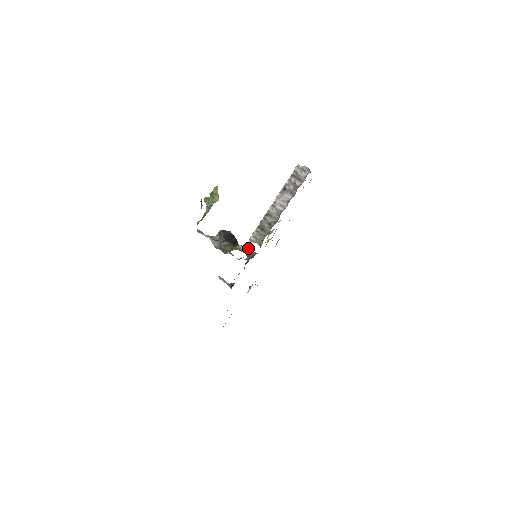
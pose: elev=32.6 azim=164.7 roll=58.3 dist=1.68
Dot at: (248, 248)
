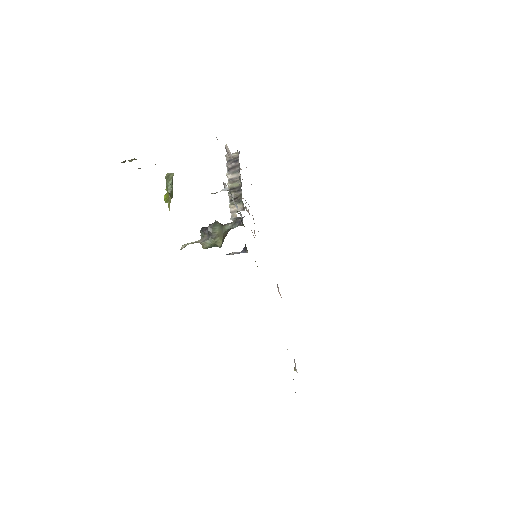
Dot at: (235, 219)
